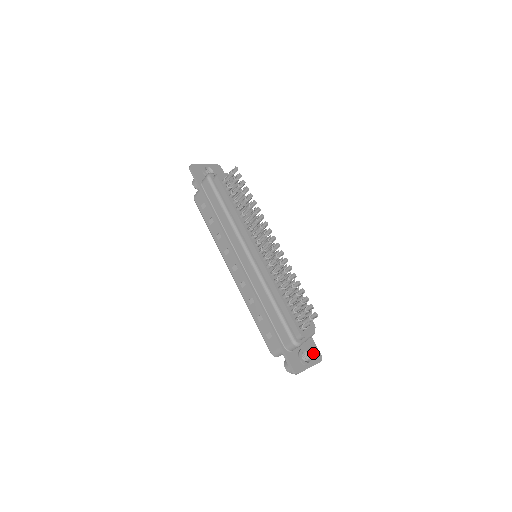
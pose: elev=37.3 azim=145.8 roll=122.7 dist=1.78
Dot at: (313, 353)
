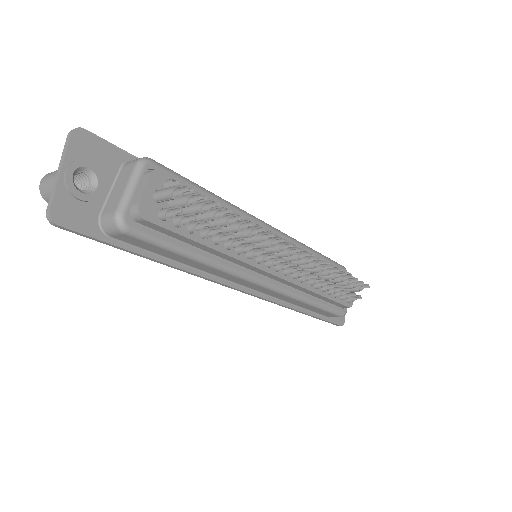
Dot at: occluded
